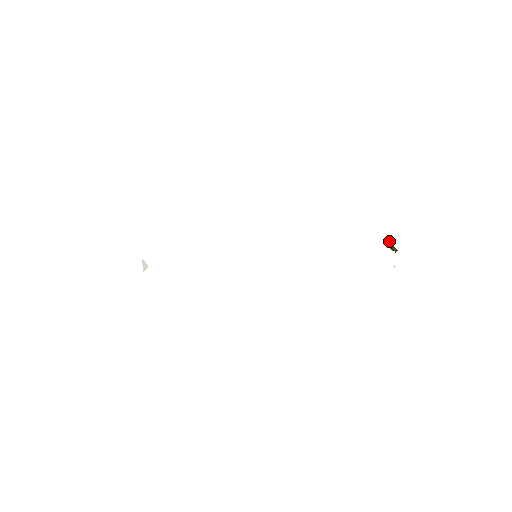
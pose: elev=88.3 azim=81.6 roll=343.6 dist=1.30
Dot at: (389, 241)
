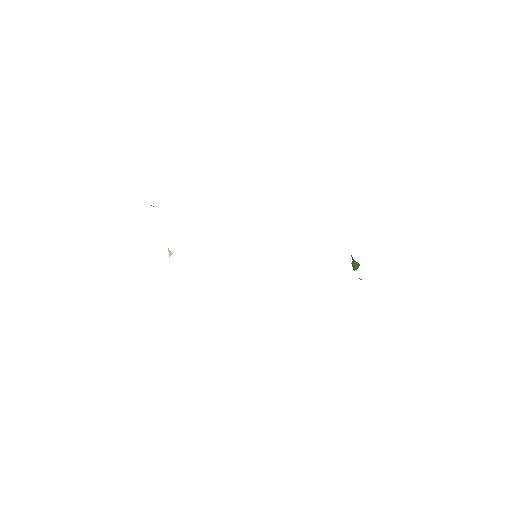
Dot at: (353, 261)
